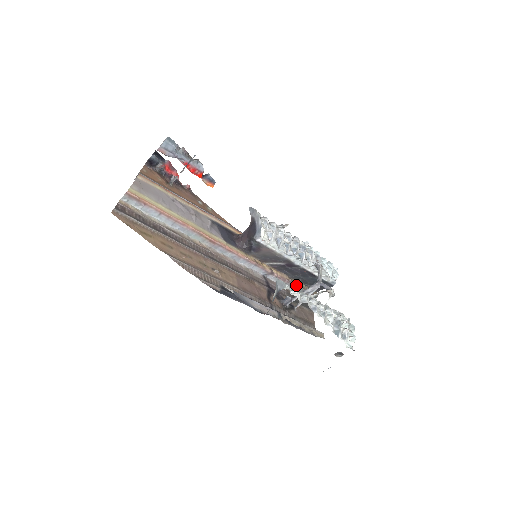
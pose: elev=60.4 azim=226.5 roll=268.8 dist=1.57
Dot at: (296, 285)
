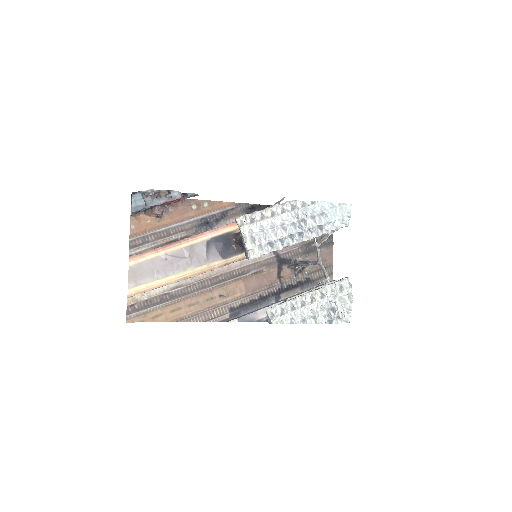
Dot at: occluded
